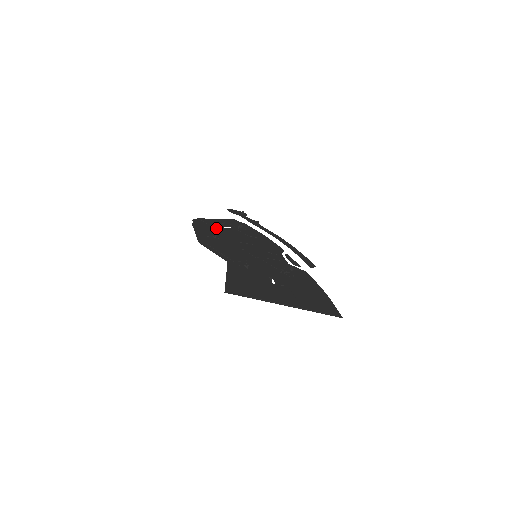
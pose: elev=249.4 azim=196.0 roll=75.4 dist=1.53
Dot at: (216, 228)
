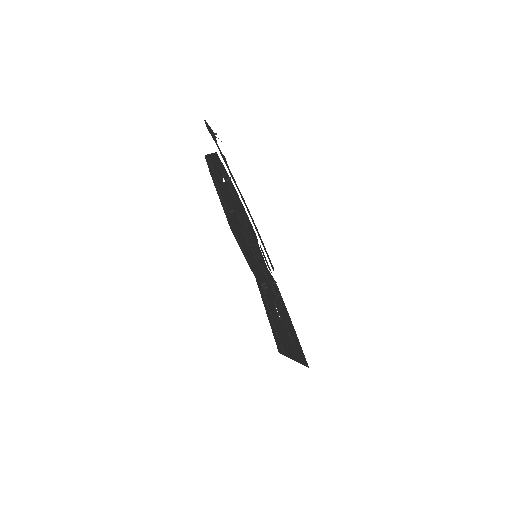
Dot at: (222, 184)
